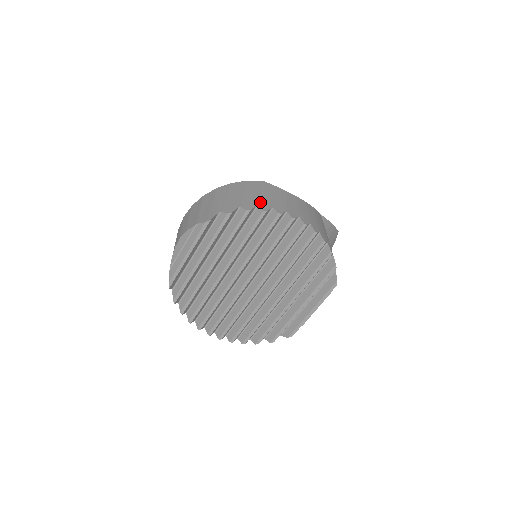
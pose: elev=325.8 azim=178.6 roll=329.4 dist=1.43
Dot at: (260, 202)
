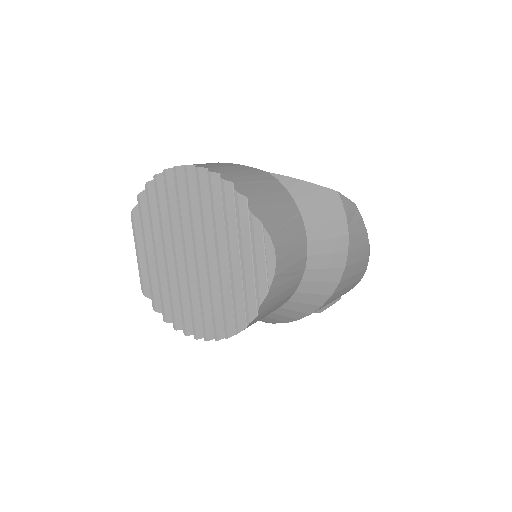
Dot at: occluded
